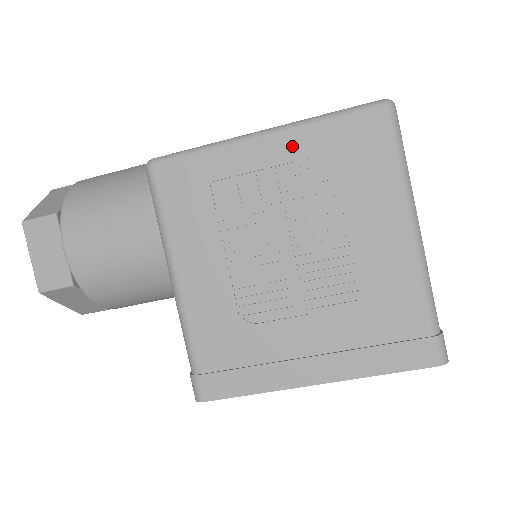
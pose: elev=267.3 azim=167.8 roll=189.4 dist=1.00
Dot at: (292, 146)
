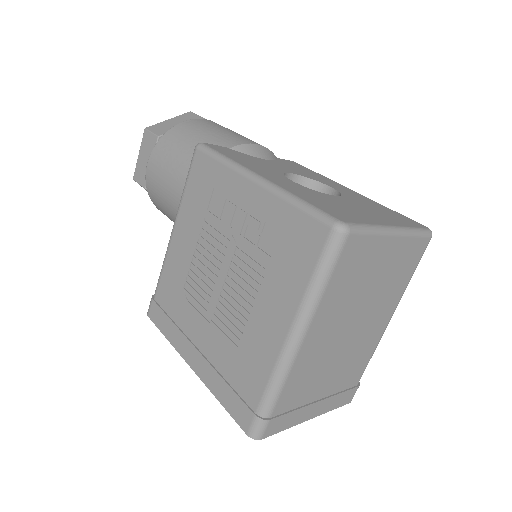
Dot at: (264, 205)
